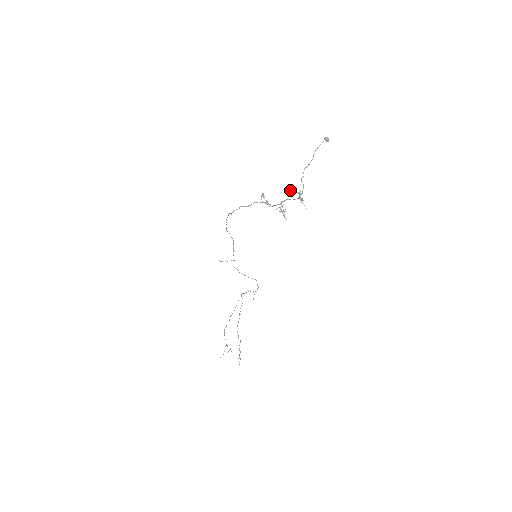
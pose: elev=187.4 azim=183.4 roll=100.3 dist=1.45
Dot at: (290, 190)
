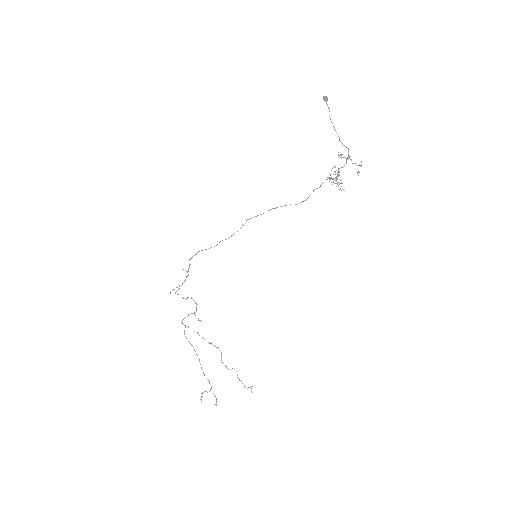
Dot at: (340, 157)
